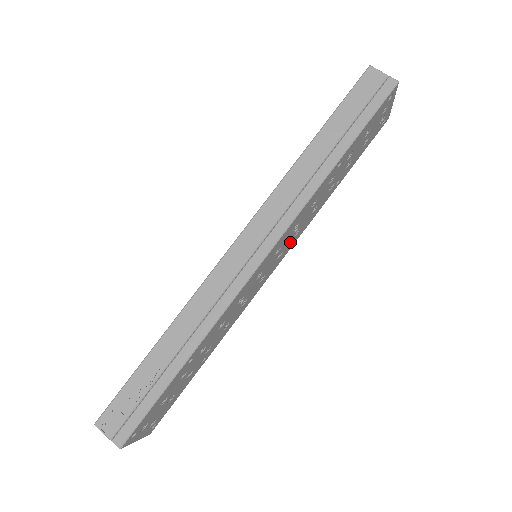
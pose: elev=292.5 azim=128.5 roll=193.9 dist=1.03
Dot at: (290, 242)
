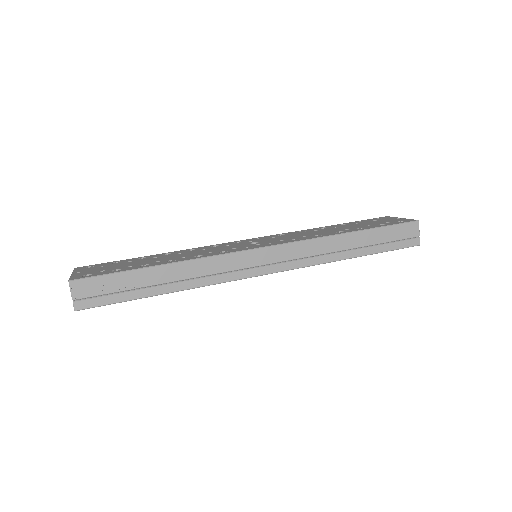
Dot at: occluded
